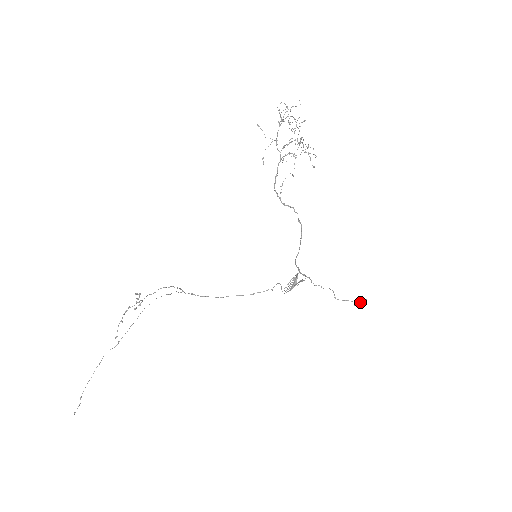
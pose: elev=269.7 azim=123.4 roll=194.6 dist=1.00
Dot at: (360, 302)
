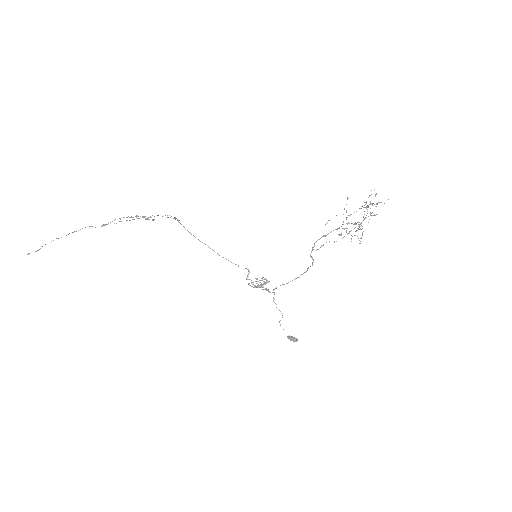
Dot at: (292, 338)
